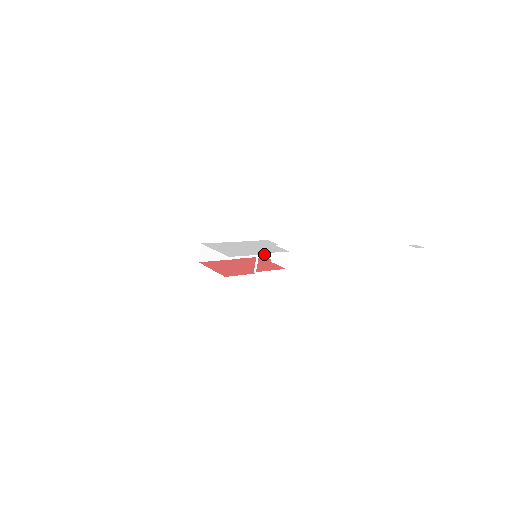
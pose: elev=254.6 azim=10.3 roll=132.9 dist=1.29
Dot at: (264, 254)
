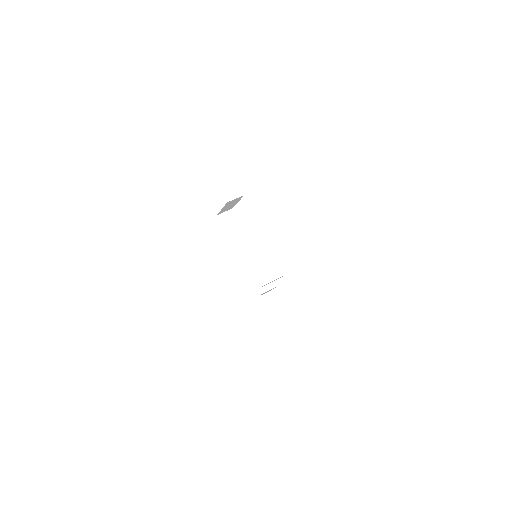
Dot at: (259, 294)
